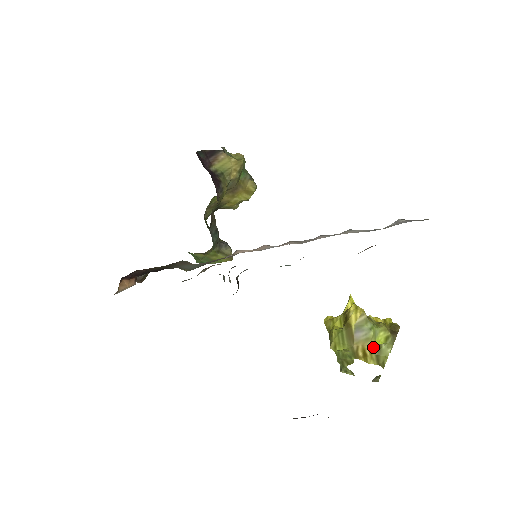
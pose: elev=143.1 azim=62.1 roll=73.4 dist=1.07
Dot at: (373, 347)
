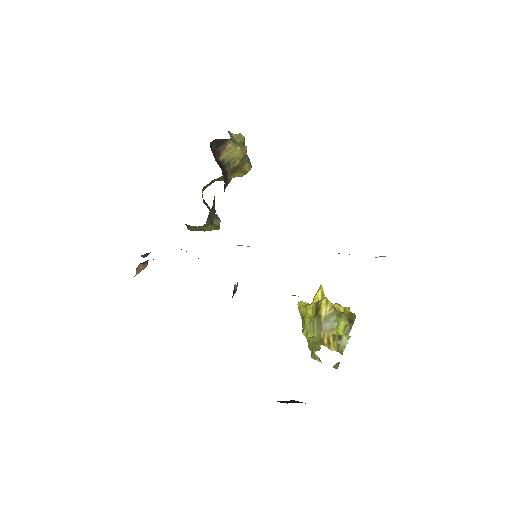
Dot at: (336, 336)
